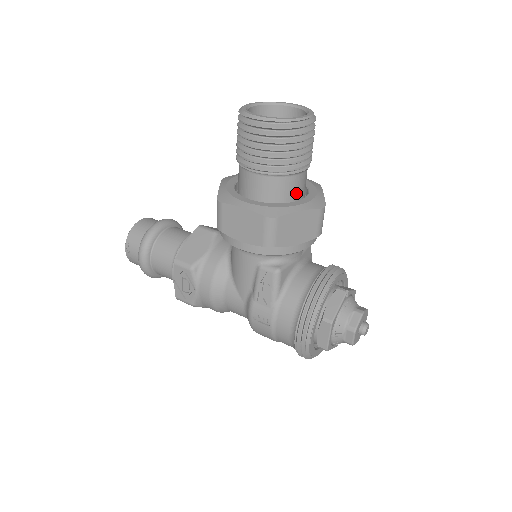
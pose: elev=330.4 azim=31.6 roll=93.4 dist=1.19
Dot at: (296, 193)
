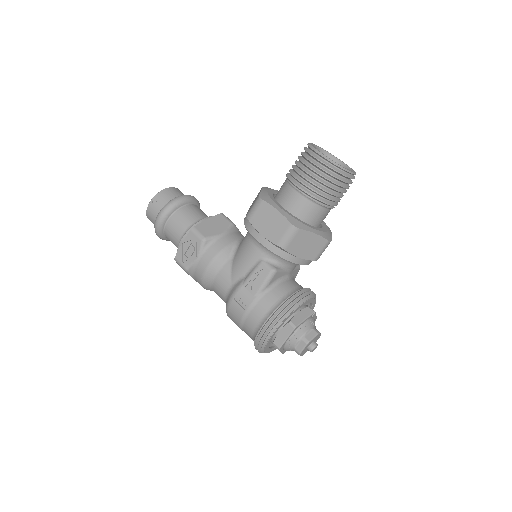
Dot at: (316, 221)
